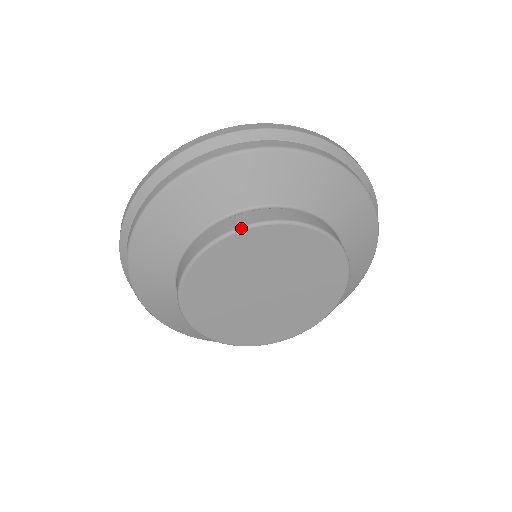
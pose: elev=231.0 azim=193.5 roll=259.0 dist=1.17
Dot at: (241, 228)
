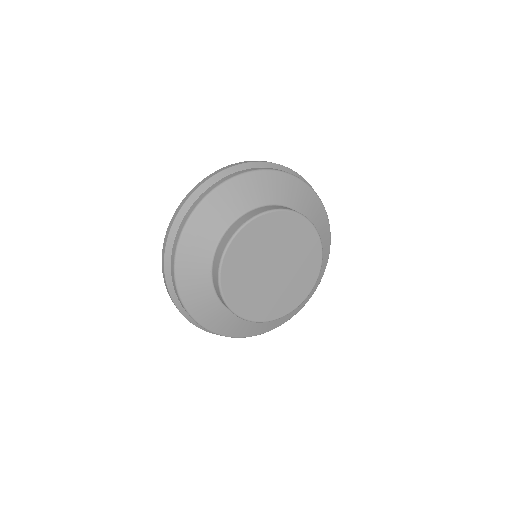
Dot at: (296, 212)
